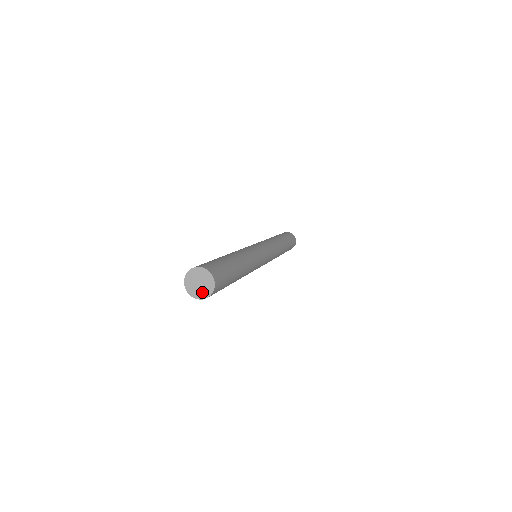
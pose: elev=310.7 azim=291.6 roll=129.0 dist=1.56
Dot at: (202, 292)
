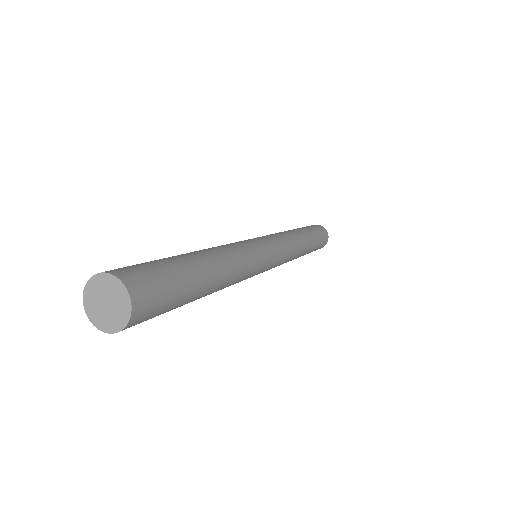
Dot at: (113, 319)
